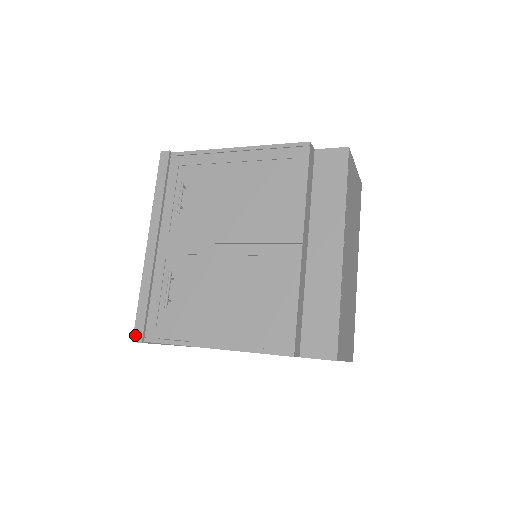
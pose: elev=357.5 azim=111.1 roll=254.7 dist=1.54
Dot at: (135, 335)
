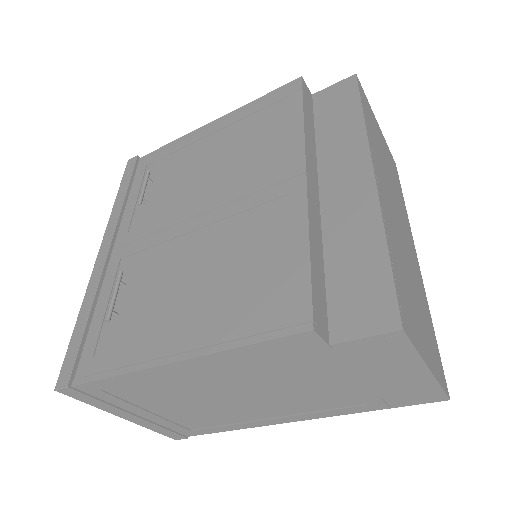
Dot at: (60, 378)
